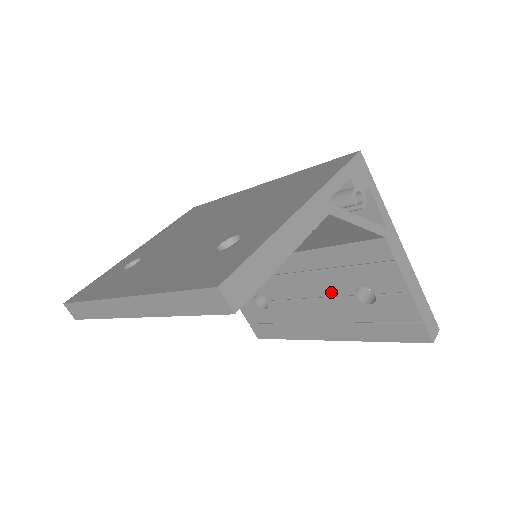
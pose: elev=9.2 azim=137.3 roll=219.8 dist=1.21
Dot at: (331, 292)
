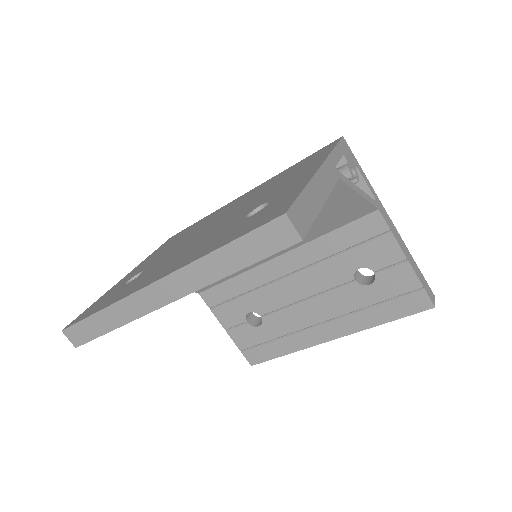
Dot at: (329, 284)
